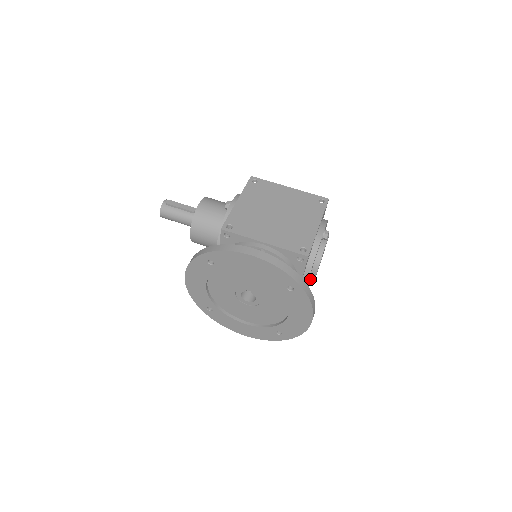
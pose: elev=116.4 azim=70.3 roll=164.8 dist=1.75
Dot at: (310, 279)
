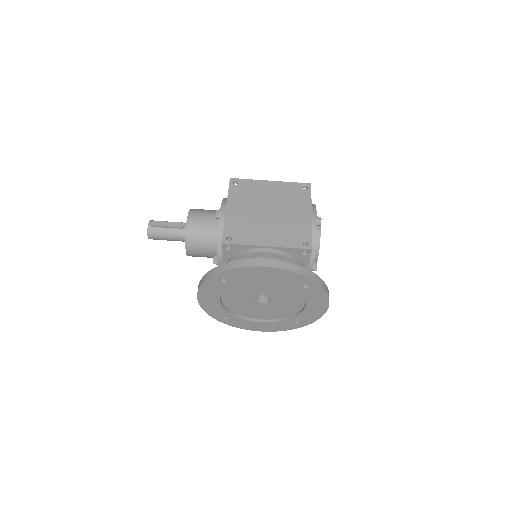
Dot at: (314, 266)
